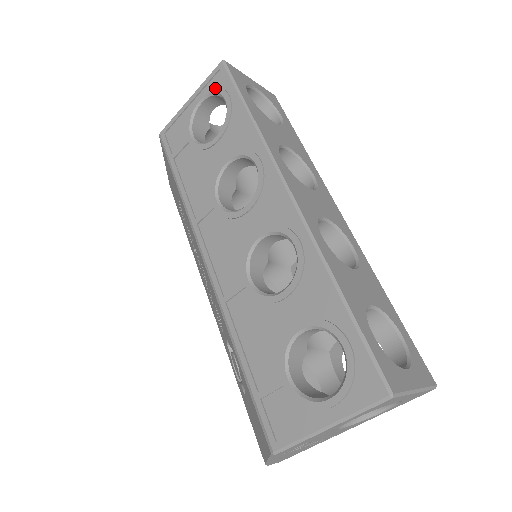
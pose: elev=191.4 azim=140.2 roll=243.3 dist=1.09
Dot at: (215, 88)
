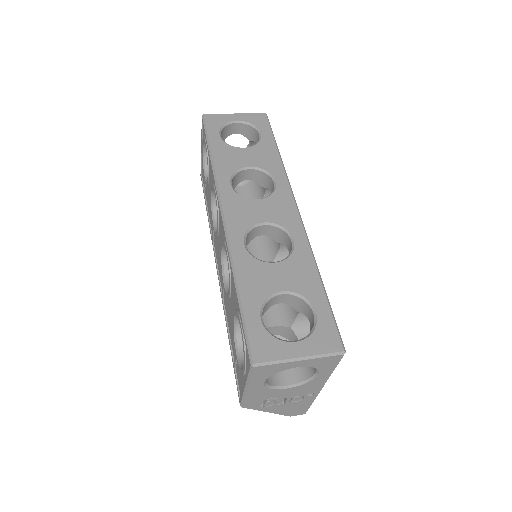
Dot at: (203, 138)
